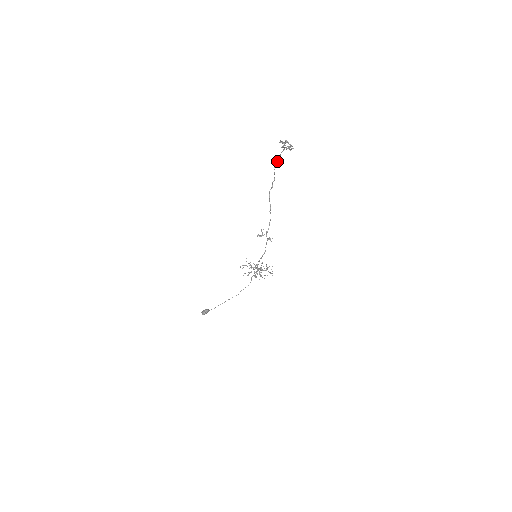
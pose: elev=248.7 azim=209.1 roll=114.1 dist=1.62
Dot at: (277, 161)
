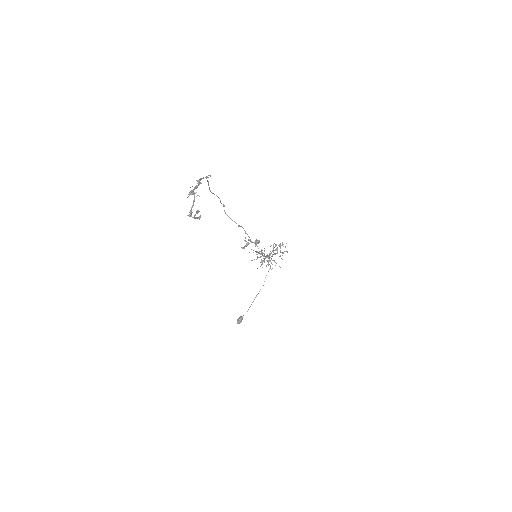
Dot at: (209, 187)
